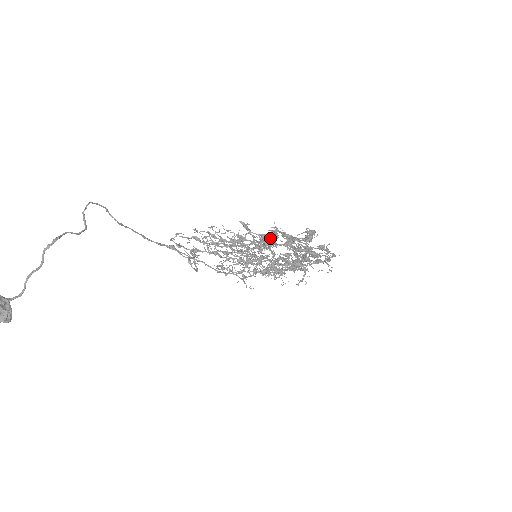
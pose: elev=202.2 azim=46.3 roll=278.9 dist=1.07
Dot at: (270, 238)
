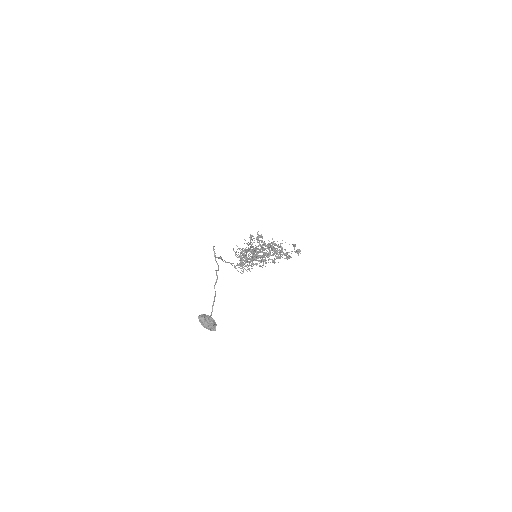
Dot at: occluded
